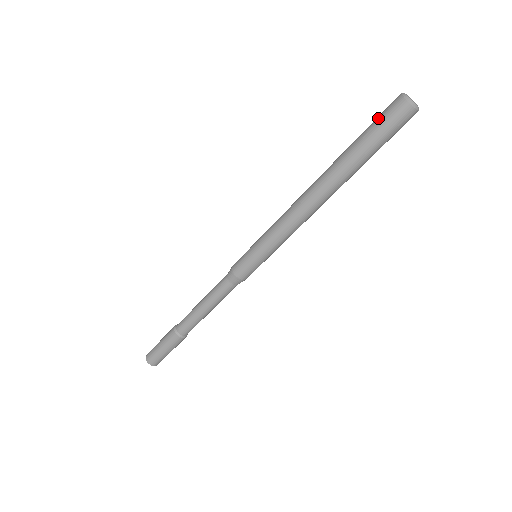
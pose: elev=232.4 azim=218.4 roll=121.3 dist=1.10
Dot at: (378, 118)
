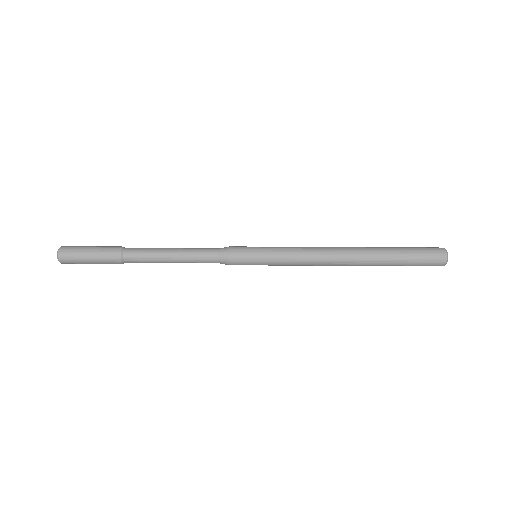
Dot at: occluded
